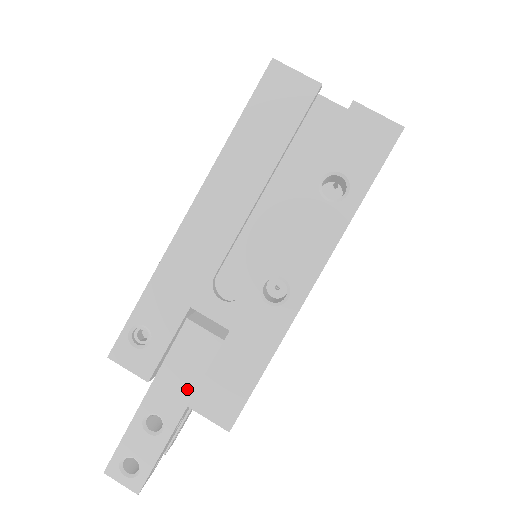
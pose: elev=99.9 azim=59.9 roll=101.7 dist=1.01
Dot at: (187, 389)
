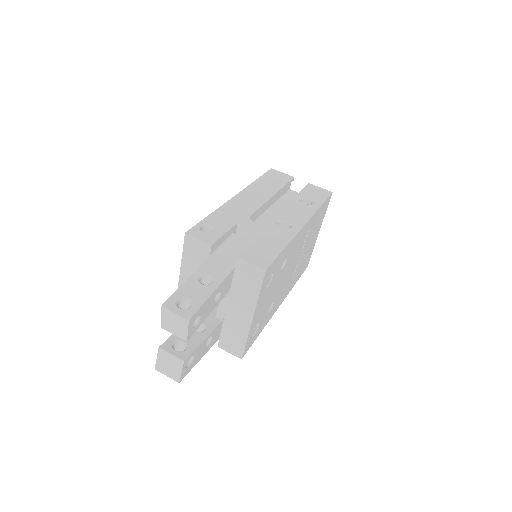
Dot at: (232, 263)
